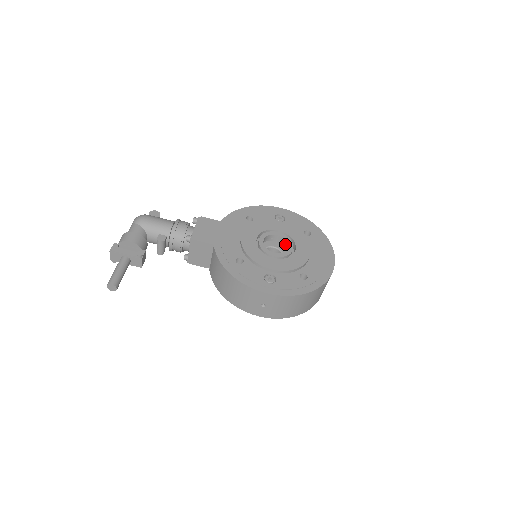
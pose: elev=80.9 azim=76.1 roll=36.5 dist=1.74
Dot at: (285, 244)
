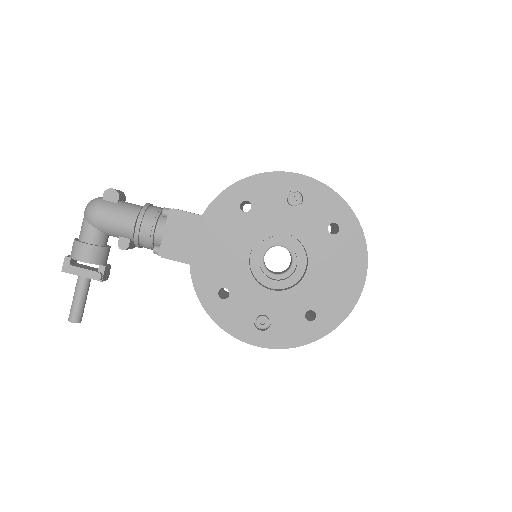
Dot at: occluded
